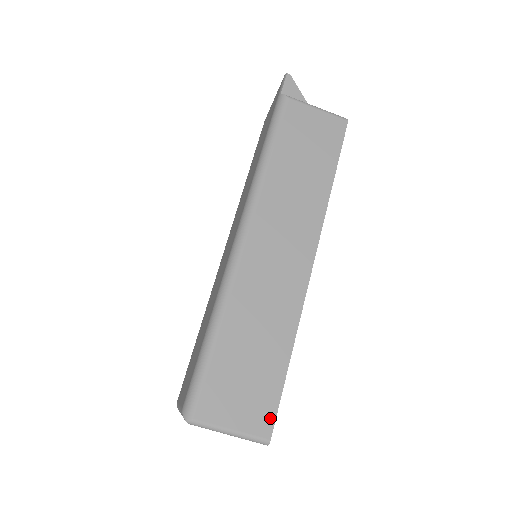
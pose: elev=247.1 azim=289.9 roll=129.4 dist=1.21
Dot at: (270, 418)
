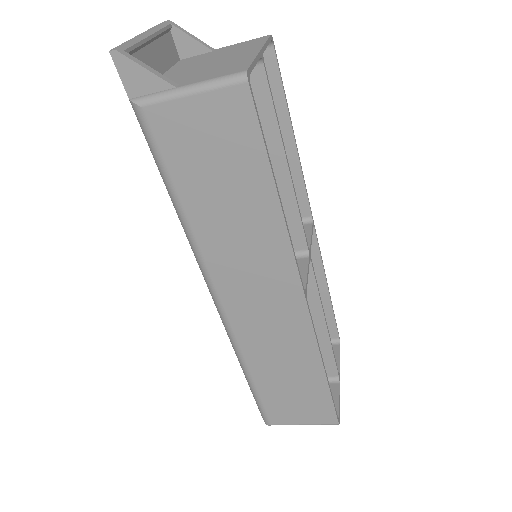
Dot at: (331, 413)
